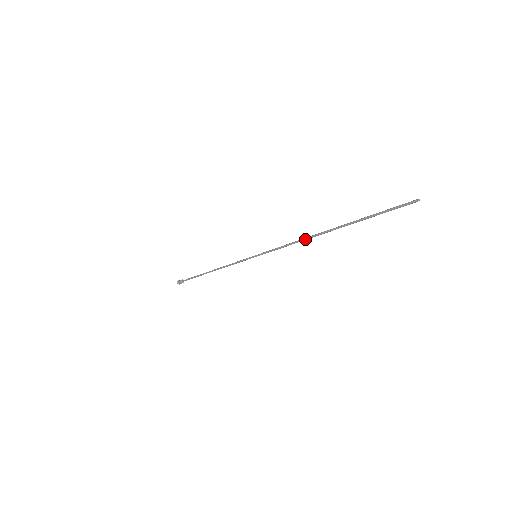
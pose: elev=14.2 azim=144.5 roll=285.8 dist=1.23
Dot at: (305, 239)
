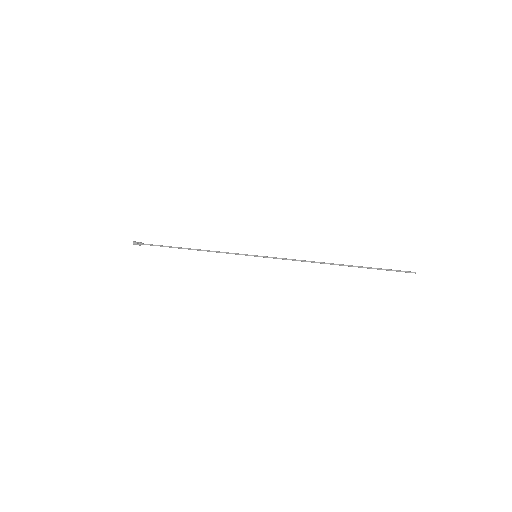
Dot at: occluded
